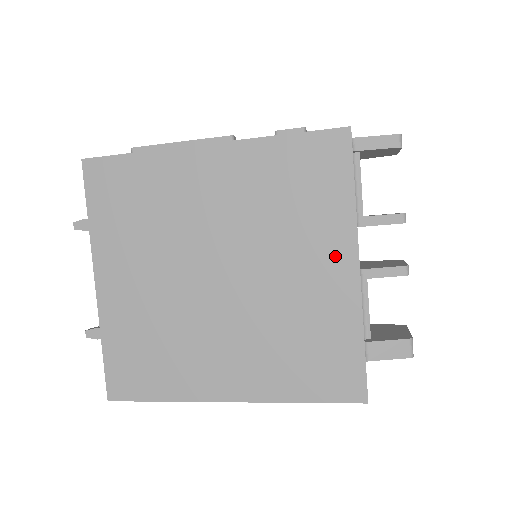
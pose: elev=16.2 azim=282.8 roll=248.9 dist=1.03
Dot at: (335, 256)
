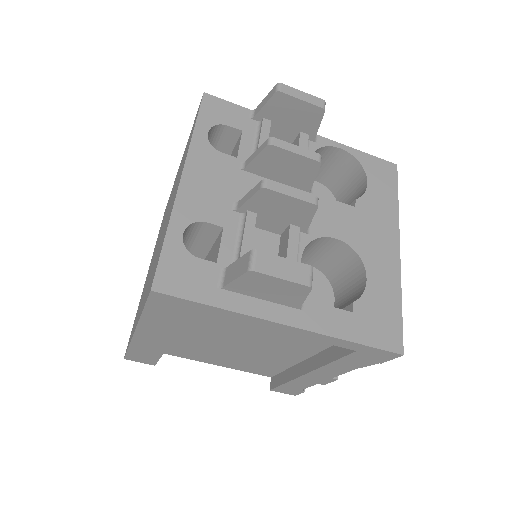
Dot at: (179, 180)
